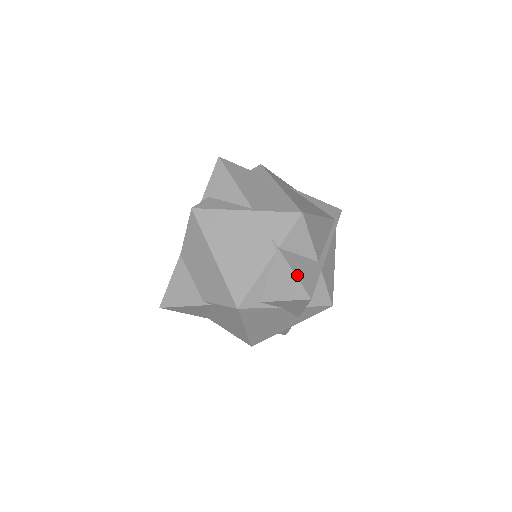
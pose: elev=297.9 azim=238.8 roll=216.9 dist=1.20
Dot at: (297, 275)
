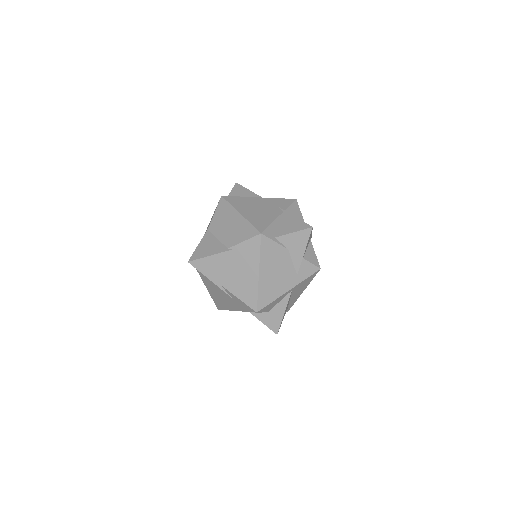
Dot at: (300, 220)
